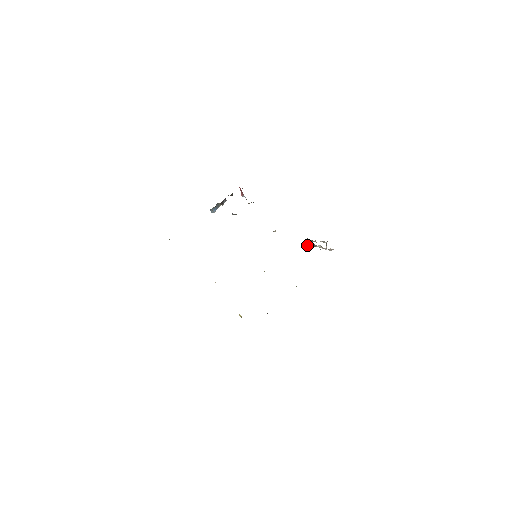
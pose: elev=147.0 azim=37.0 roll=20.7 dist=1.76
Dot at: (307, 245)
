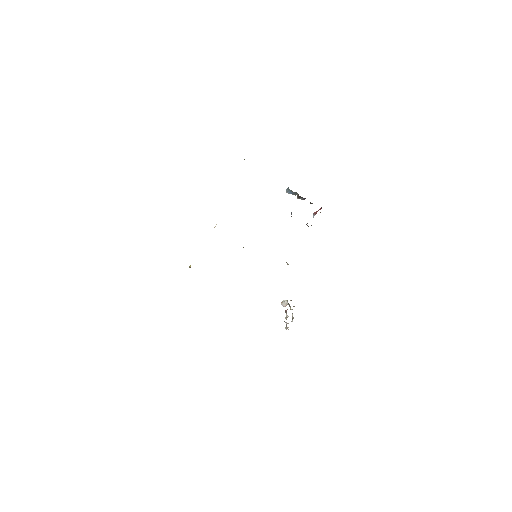
Dot at: (284, 302)
